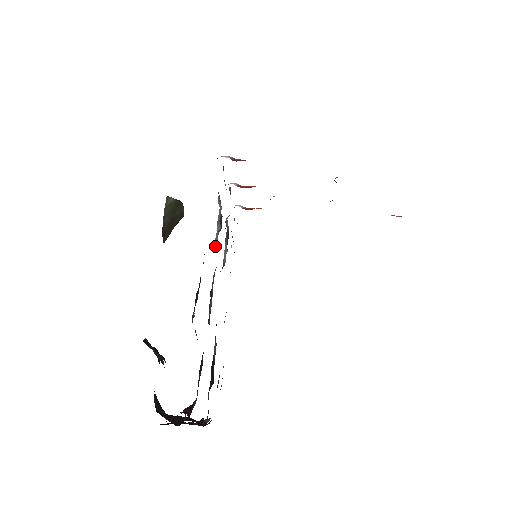
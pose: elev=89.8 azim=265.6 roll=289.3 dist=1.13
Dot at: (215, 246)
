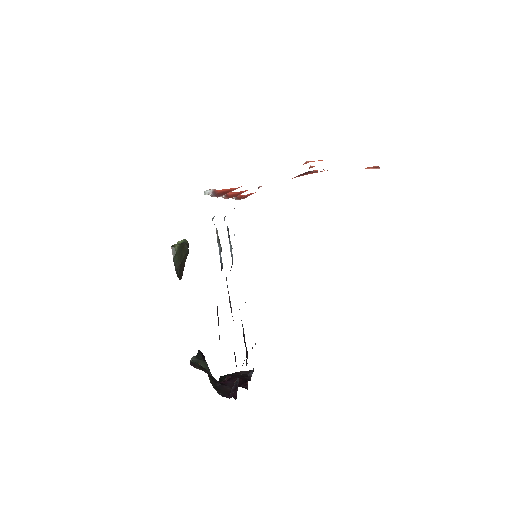
Dot at: (221, 264)
